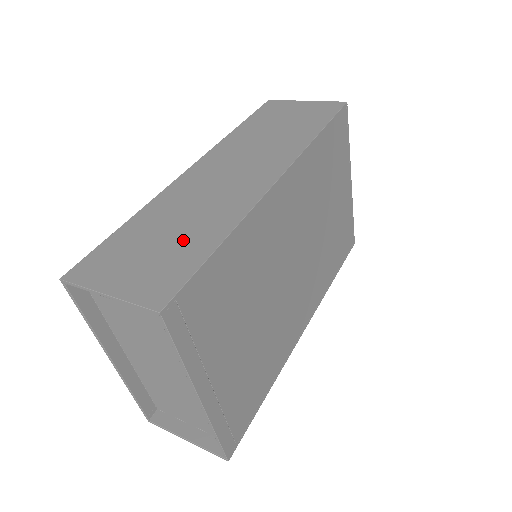
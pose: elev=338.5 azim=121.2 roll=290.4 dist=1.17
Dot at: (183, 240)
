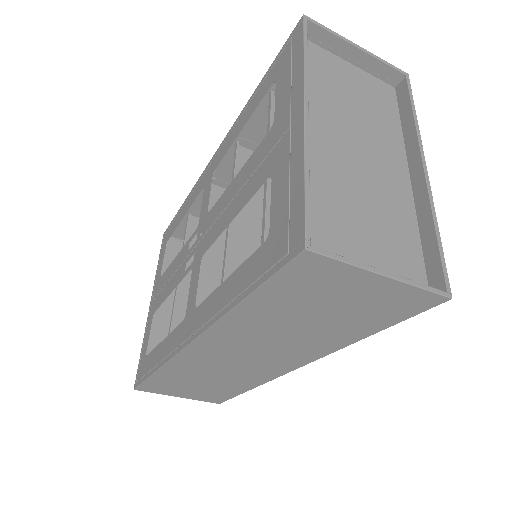
Dot at: occluded
